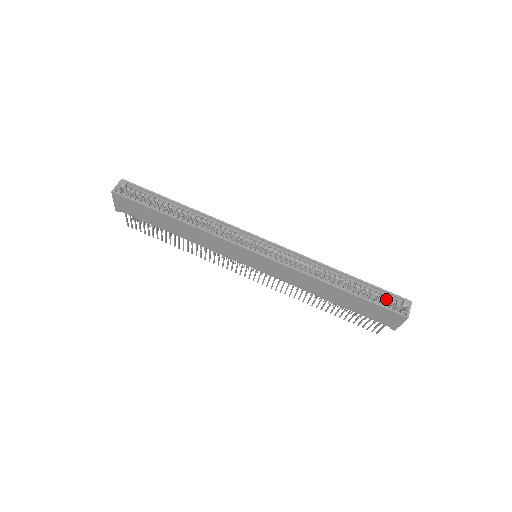
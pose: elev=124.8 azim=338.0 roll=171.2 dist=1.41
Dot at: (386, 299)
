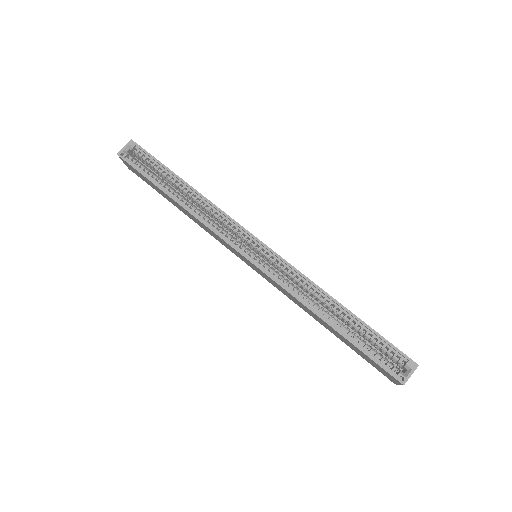
Dot at: (386, 352)
